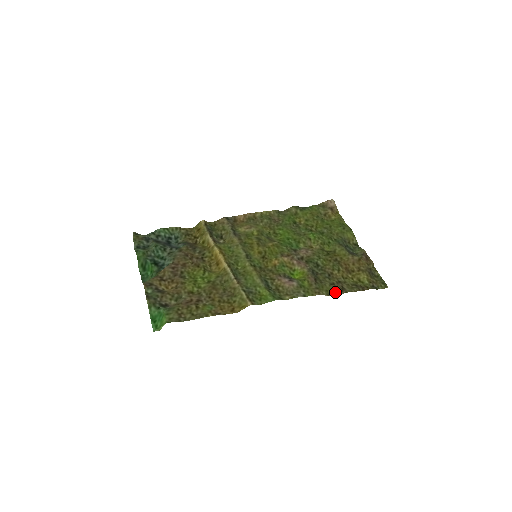
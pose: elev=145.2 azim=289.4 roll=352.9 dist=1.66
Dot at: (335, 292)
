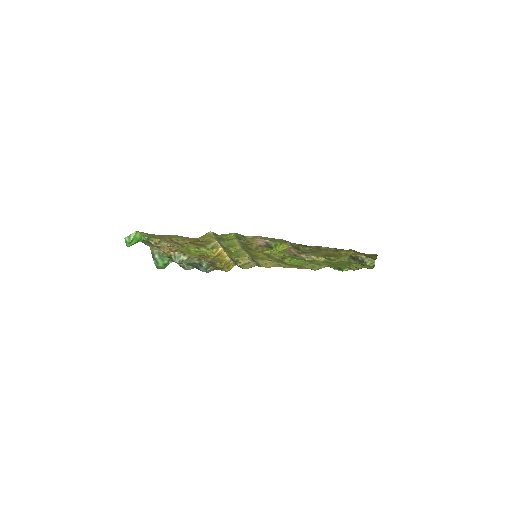
Dot at: occluded
